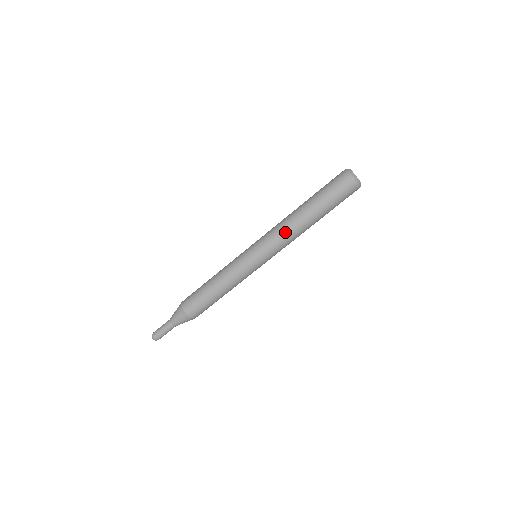
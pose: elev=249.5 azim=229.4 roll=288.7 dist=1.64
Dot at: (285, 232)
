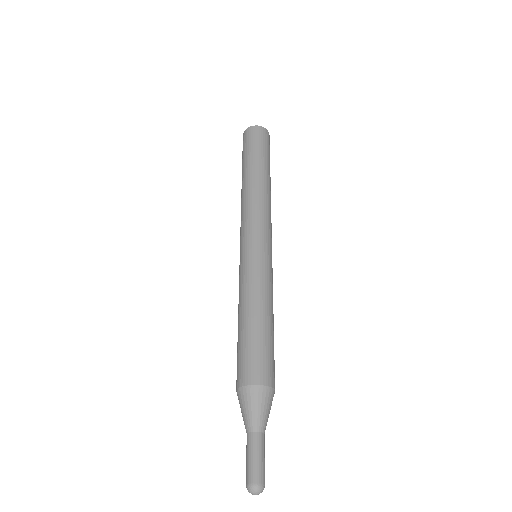
Dot at: (262, 202)
